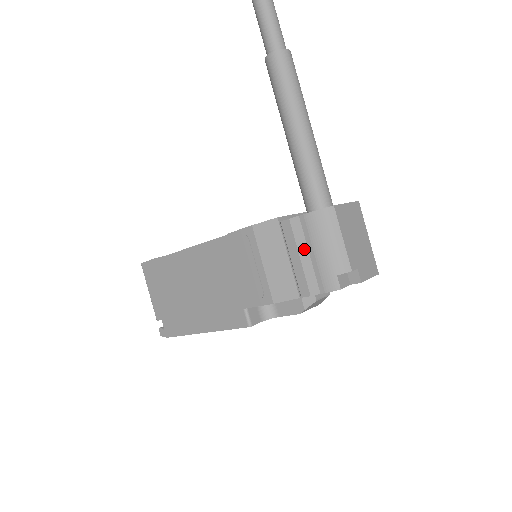
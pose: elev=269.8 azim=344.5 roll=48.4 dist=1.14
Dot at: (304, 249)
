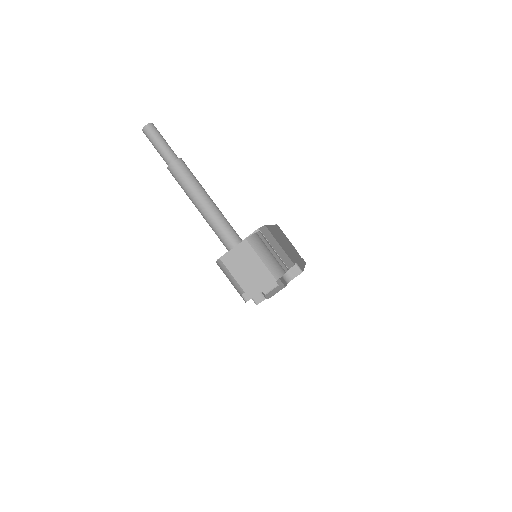
Dot at: occluded
